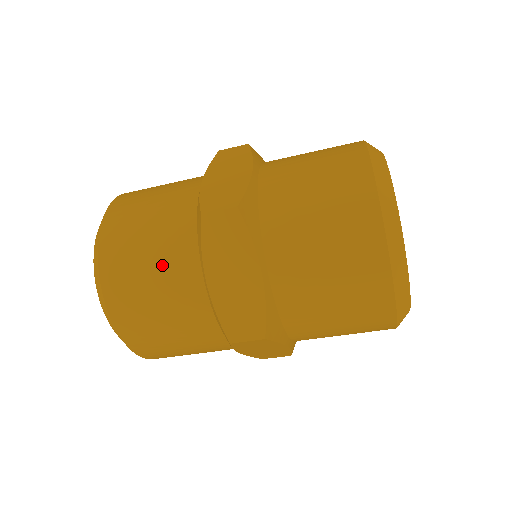
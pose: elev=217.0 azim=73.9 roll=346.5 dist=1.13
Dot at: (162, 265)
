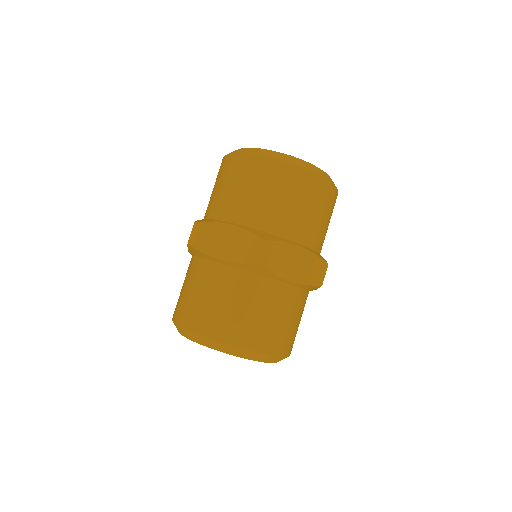
Dot at: occluded
